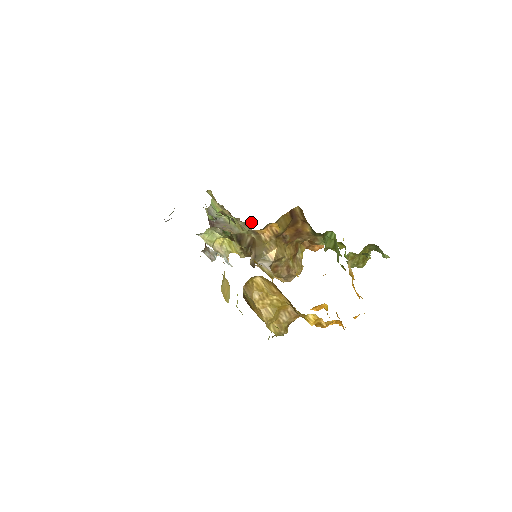
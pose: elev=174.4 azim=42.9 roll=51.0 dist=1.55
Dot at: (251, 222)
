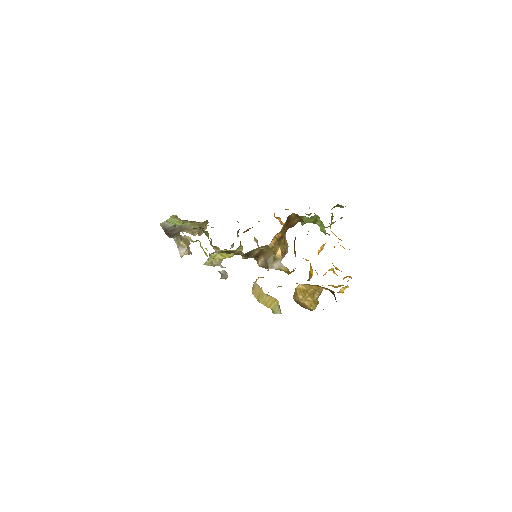
Dot at: occluded
